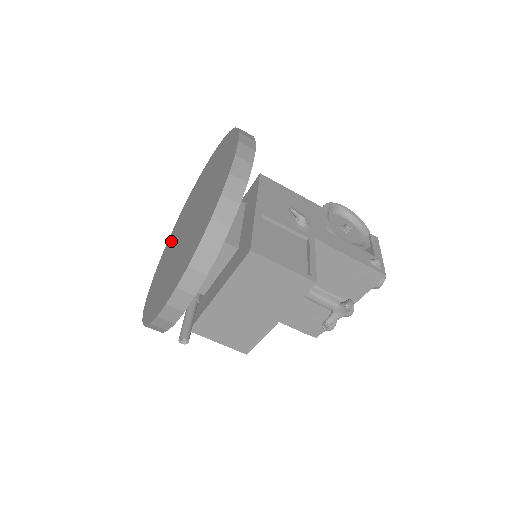
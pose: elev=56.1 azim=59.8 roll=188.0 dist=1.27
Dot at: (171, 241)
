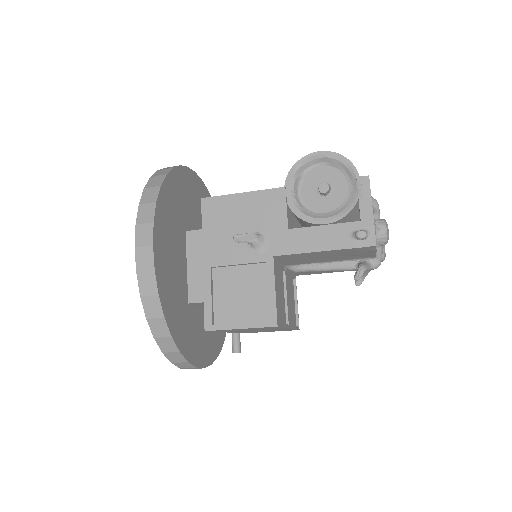
Dot at: occluded
